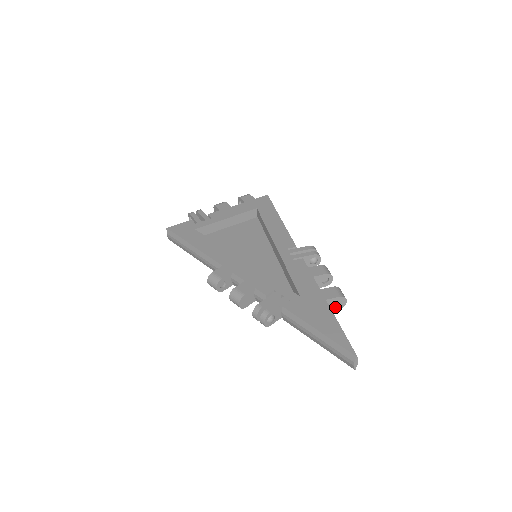
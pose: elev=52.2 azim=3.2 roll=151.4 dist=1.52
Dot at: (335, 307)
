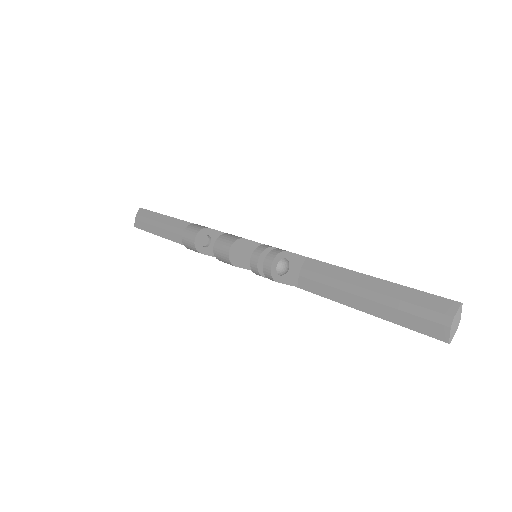
Dot at: occluded
